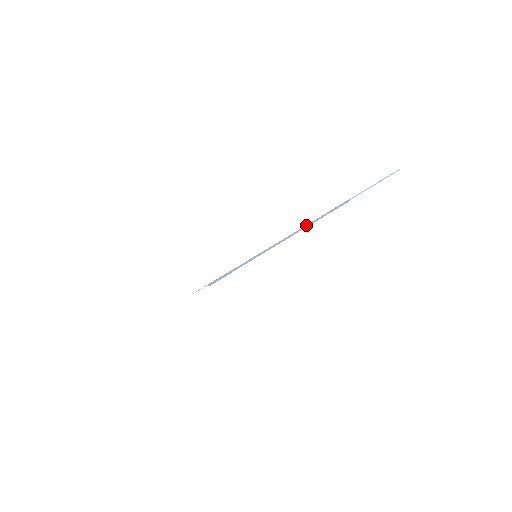
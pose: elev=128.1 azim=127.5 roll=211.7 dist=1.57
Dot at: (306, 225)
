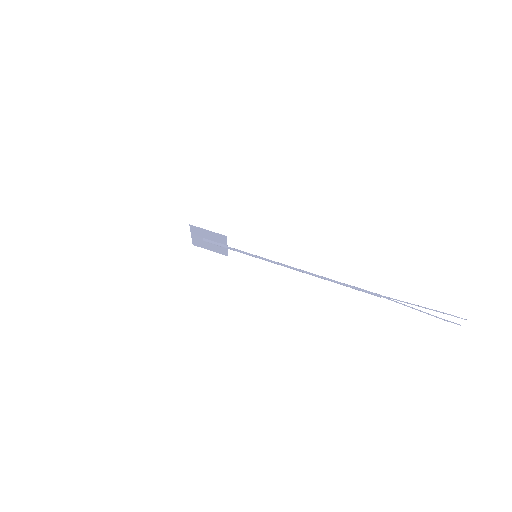
Dot at: occluded
